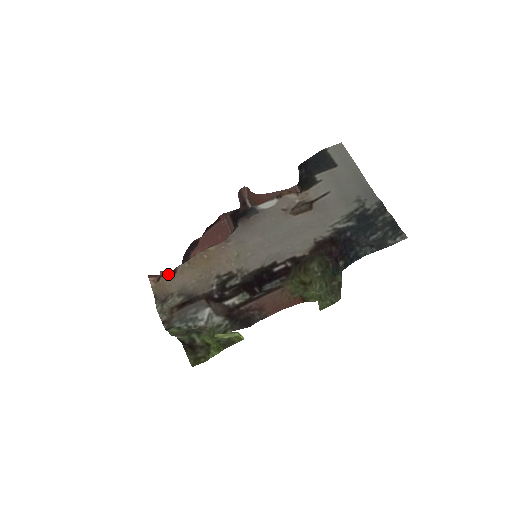
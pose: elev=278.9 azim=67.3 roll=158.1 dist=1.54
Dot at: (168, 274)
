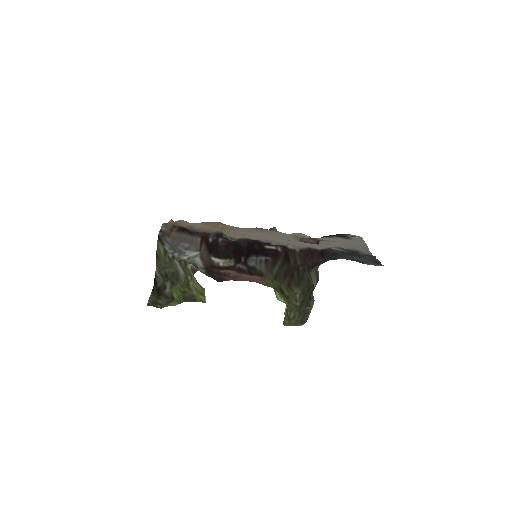
Dot at: occluded
